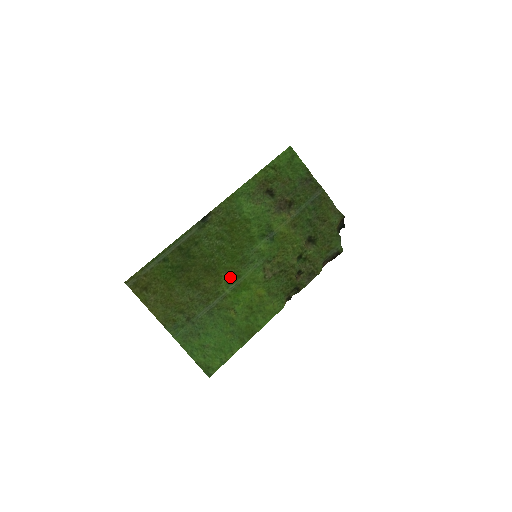
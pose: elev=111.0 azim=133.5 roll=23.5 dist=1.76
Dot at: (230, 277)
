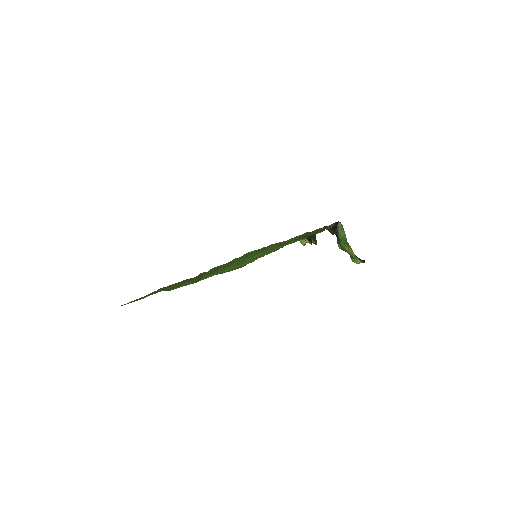
Dot at: occluded
